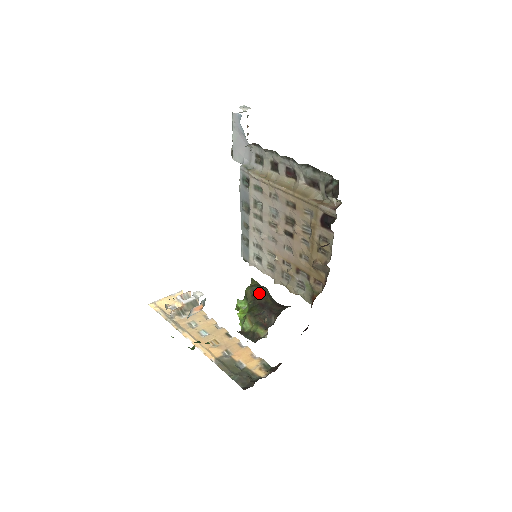
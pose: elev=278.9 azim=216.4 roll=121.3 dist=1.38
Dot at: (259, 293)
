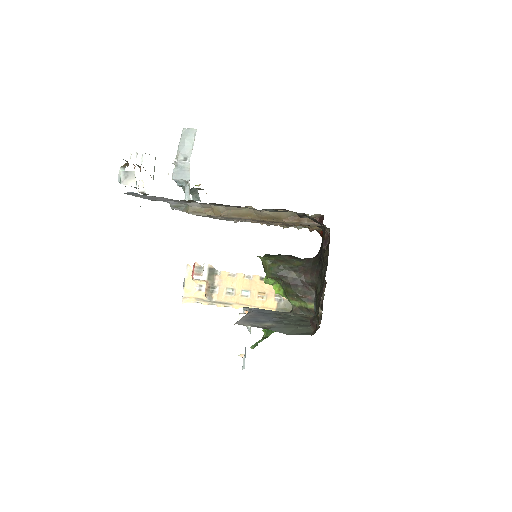
Dot at: (281, 274)
